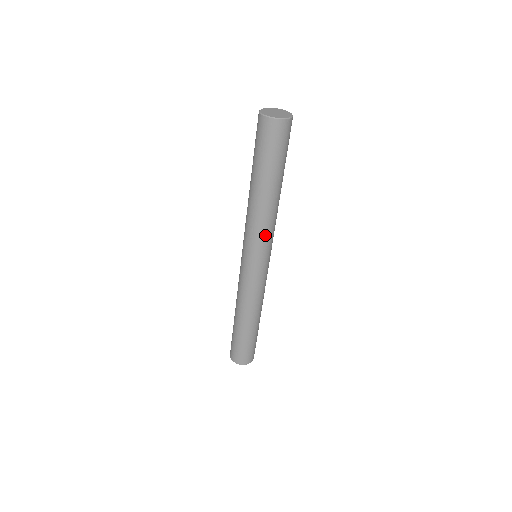
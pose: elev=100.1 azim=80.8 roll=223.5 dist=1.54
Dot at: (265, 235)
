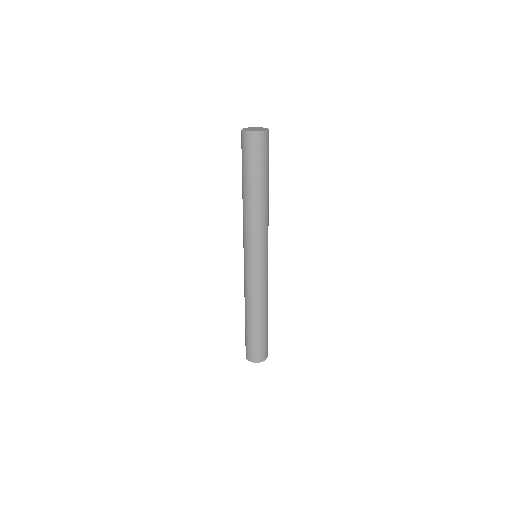
Dot at: (253, 234)
